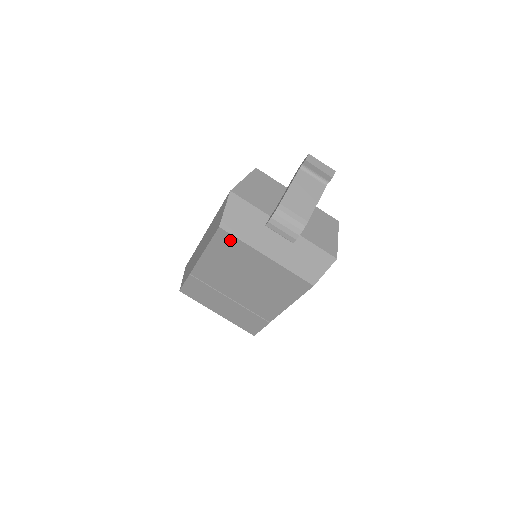
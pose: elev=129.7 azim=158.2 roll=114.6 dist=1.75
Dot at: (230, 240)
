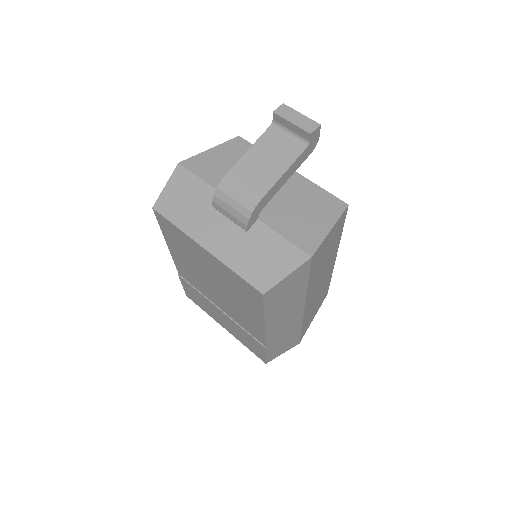
Dot at: (169, 226)
